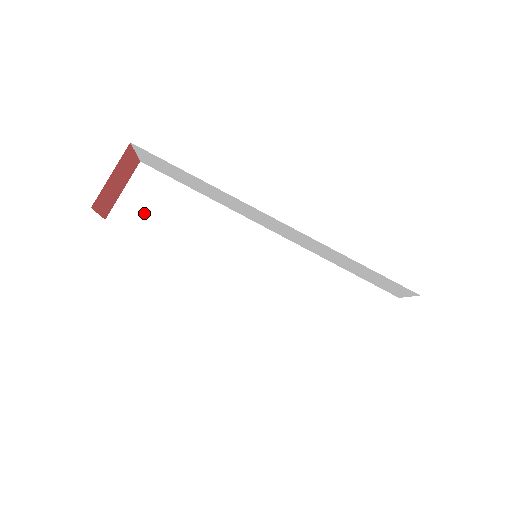
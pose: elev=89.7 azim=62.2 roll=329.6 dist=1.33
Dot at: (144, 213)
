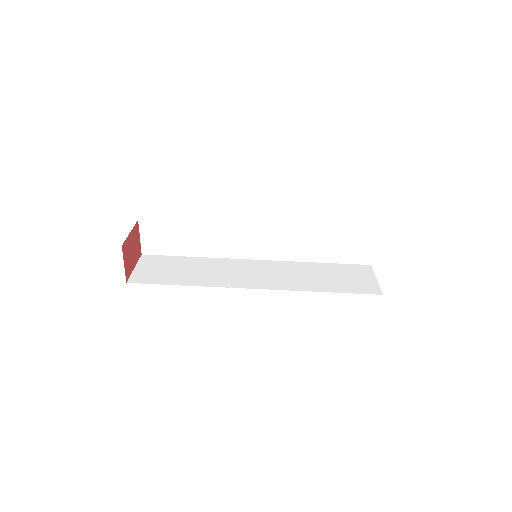
Dot at: (157, 273)
